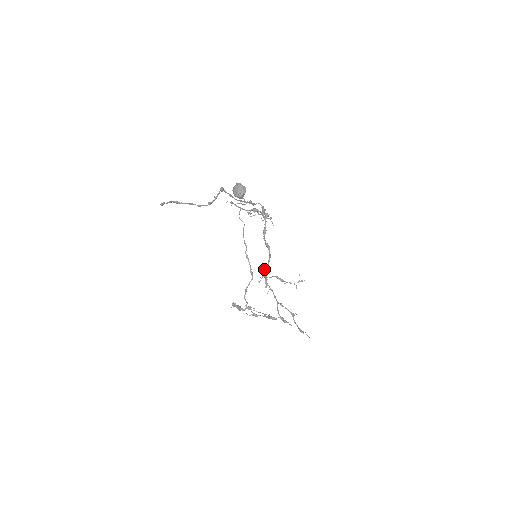
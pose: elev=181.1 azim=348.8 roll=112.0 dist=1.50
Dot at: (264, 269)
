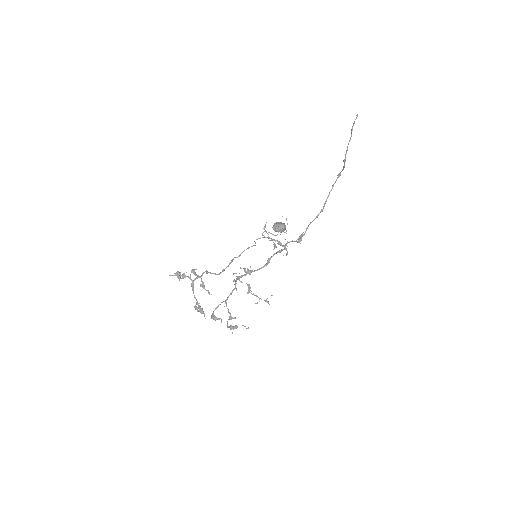
Dot at: (247, 271)
